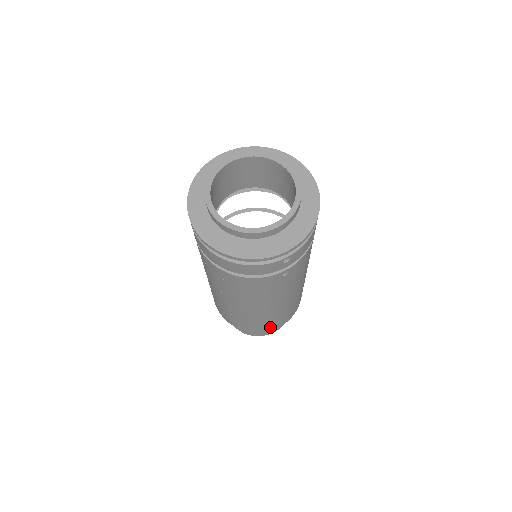
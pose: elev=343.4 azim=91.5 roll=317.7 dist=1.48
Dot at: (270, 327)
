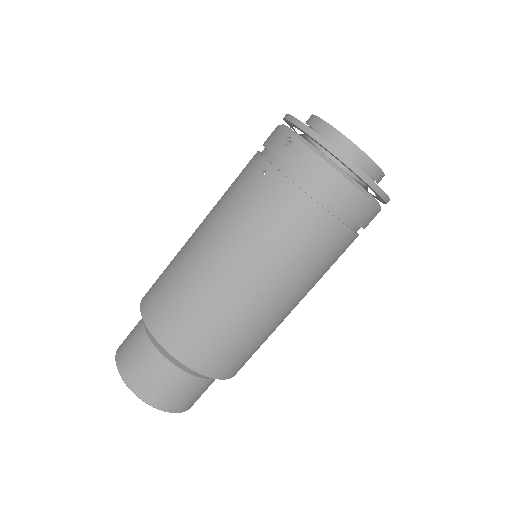
Dot at: (238, 367)
